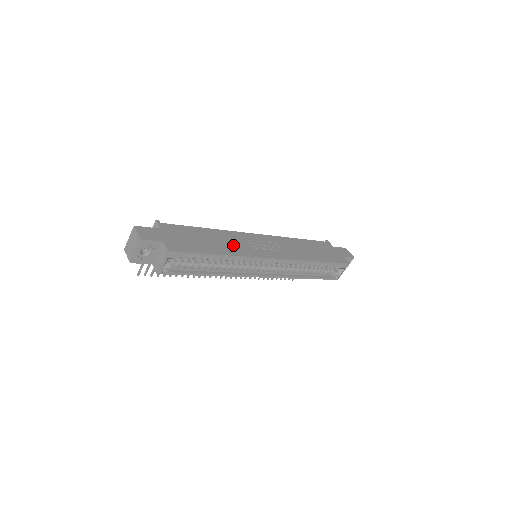
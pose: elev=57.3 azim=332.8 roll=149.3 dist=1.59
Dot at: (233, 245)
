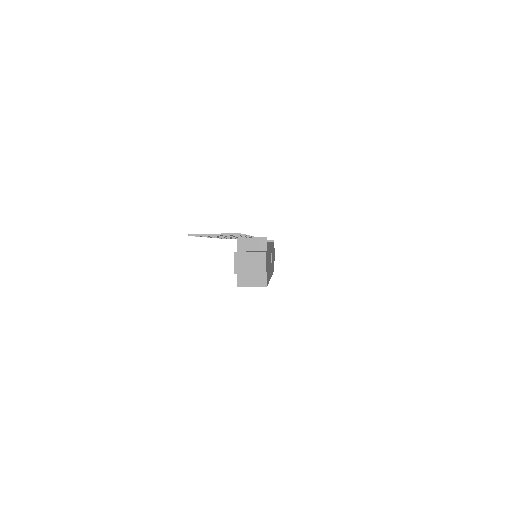
Dot at: occluded
